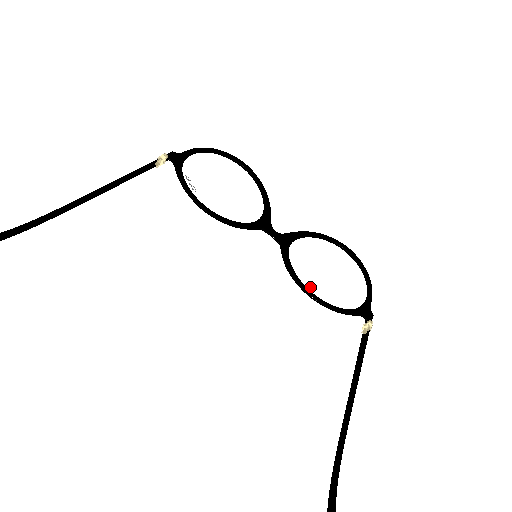
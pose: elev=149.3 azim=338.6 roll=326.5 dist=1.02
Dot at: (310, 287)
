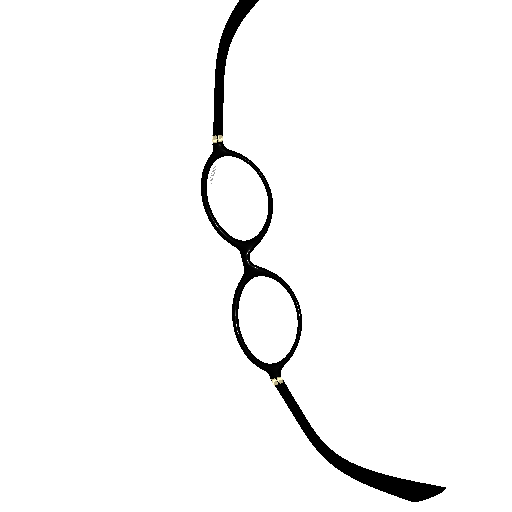
Dot at: (242, 323)
